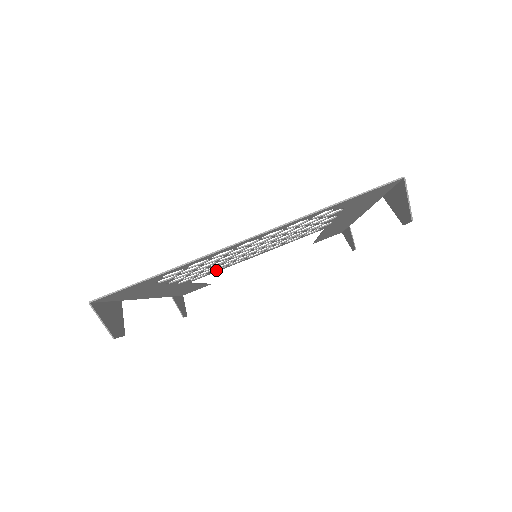
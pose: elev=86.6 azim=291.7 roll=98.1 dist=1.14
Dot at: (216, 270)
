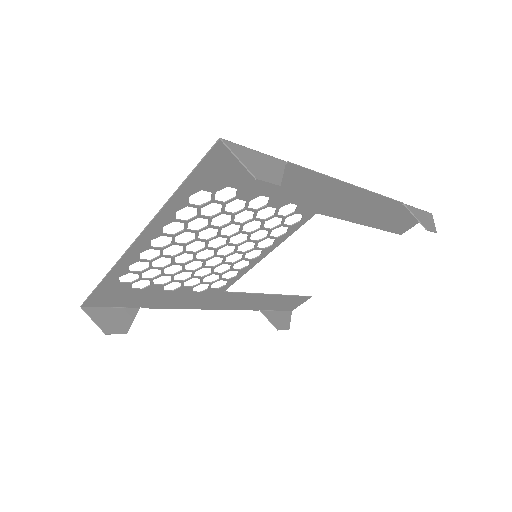
Dot at: (235, 276)
